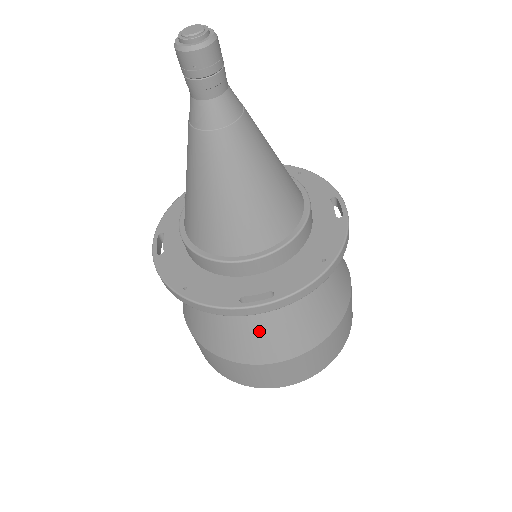
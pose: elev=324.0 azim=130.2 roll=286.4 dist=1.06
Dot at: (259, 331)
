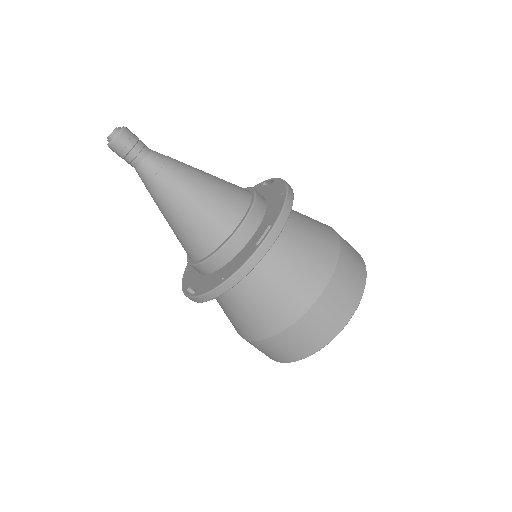
Dot at: (226, 312)
